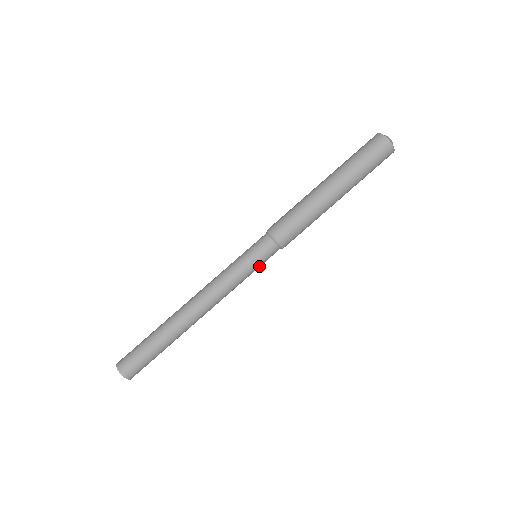
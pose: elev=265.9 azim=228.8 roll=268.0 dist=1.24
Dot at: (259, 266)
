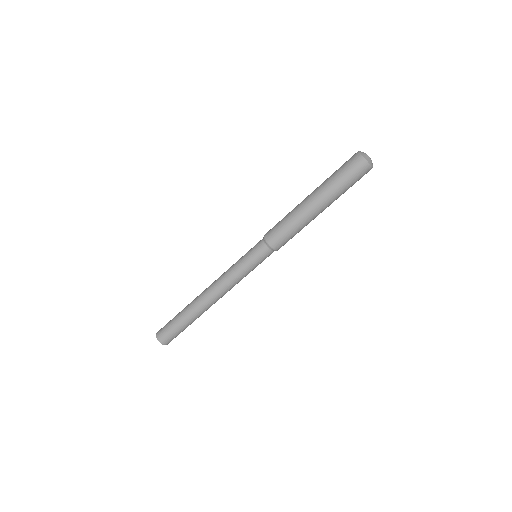
Dot at: (256, 264)
